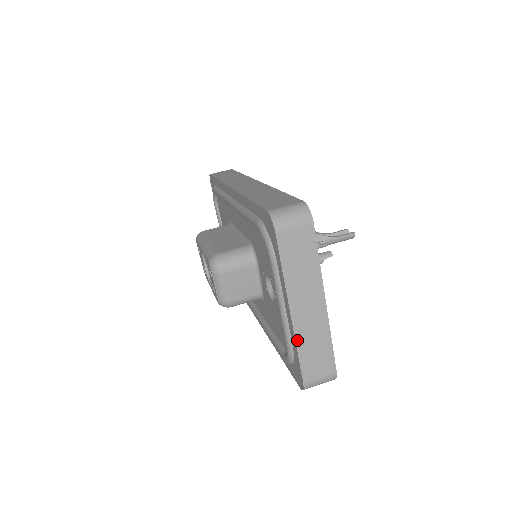
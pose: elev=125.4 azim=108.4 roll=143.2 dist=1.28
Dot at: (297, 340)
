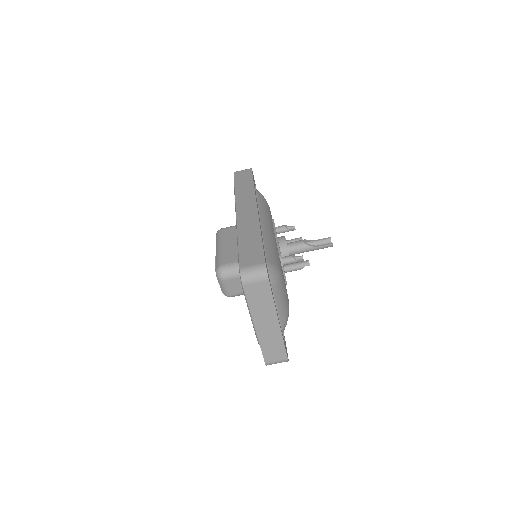
Dot at: (260, 341)
